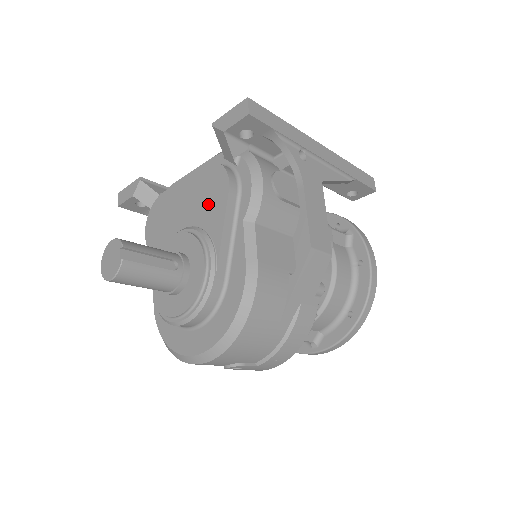
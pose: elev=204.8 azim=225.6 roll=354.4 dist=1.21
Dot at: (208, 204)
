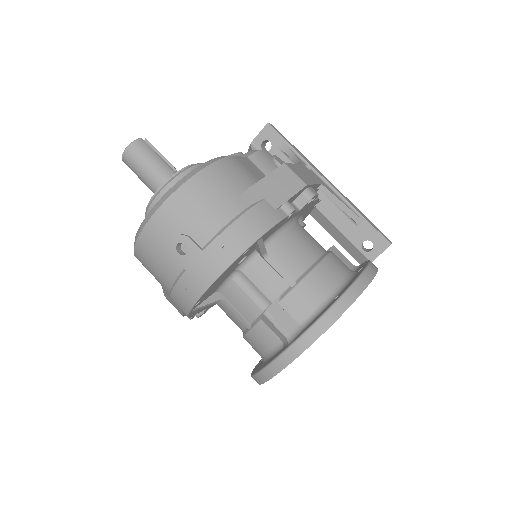
Dot at: occluded
